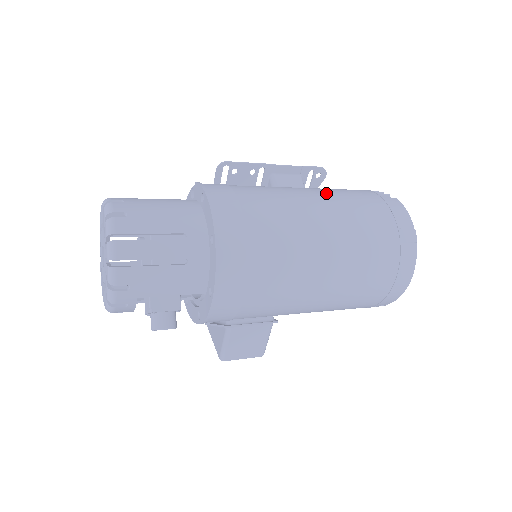
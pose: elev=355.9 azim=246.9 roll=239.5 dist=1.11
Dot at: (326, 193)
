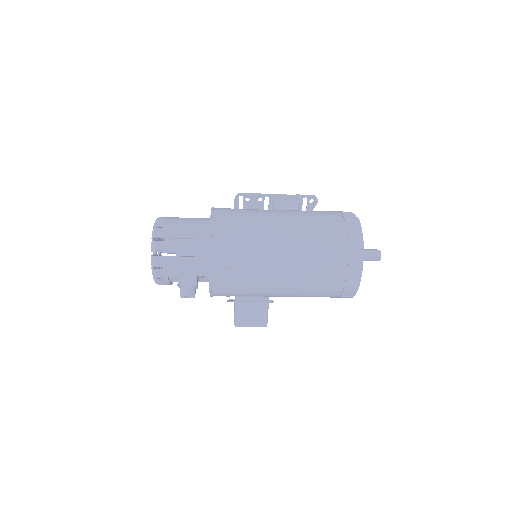
Dot at: (299, 214)
